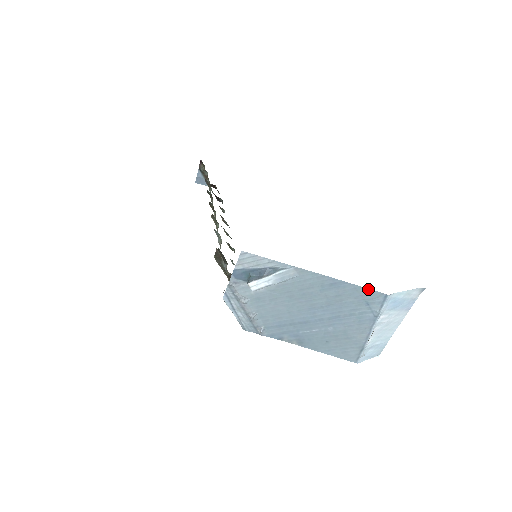
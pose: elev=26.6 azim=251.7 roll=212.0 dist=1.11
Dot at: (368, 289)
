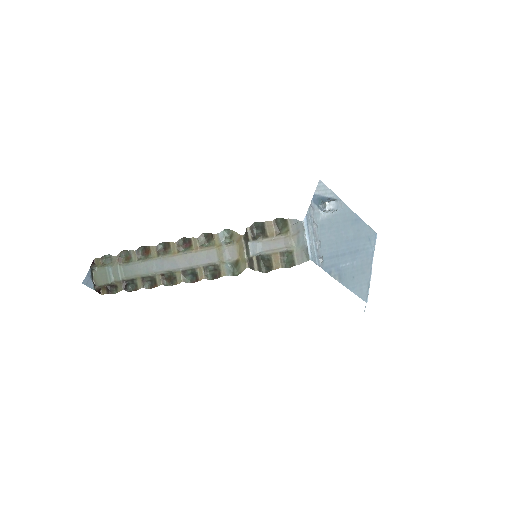
Dot at: (369, 227)
